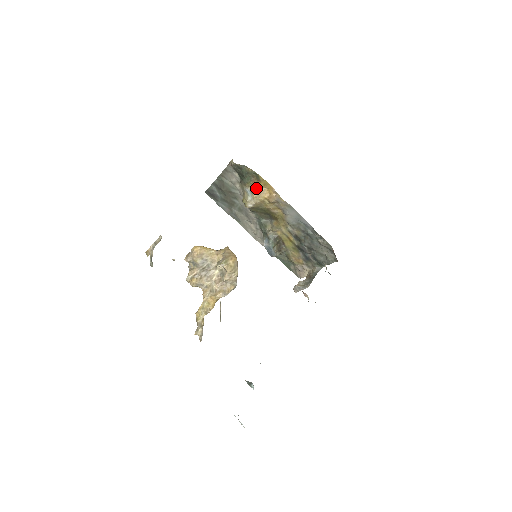
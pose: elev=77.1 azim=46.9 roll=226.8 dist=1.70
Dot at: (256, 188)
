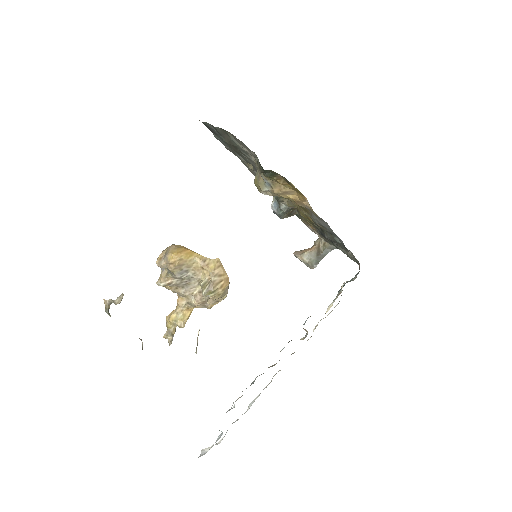
Dot at: (280, 184)
